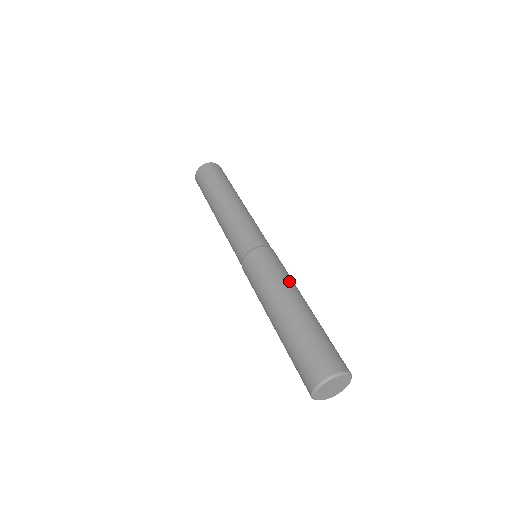
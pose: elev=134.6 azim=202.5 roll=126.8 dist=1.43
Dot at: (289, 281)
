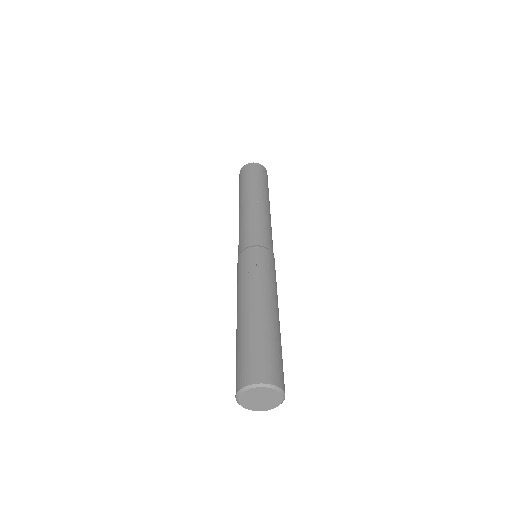
Dot at: occluded
